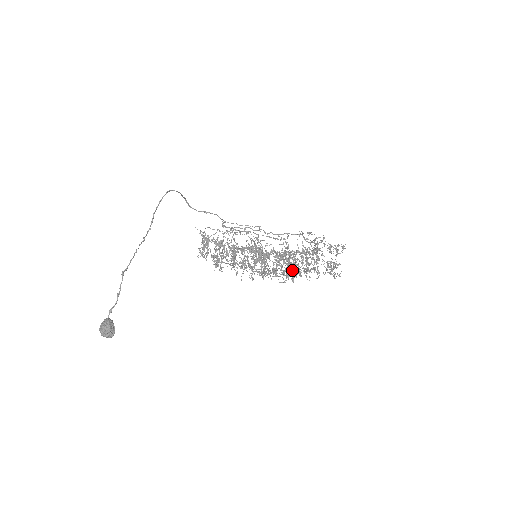
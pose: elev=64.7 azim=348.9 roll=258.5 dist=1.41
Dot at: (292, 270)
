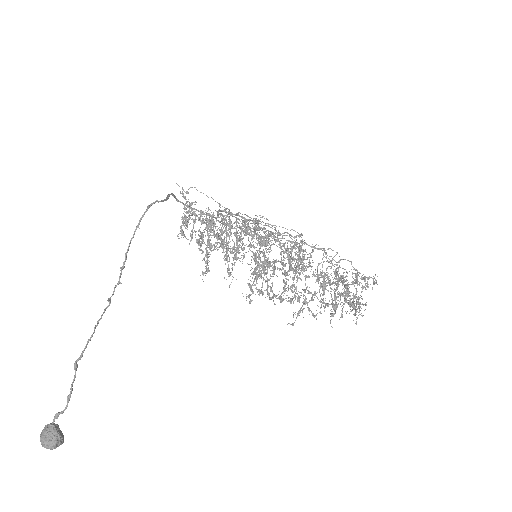
Dot at: (298, 277)
